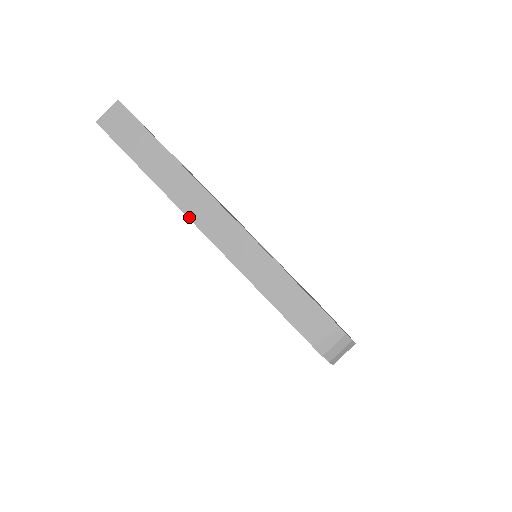
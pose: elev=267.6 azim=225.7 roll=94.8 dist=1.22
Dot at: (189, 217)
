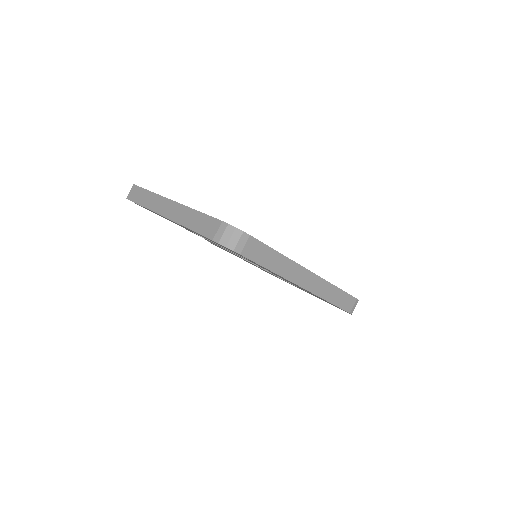
Dot at: (158, 213)
